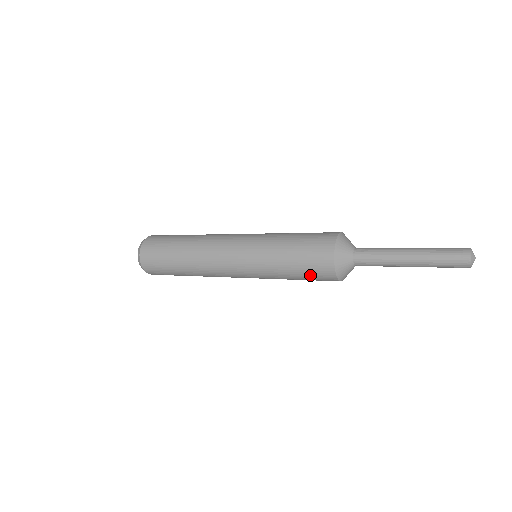
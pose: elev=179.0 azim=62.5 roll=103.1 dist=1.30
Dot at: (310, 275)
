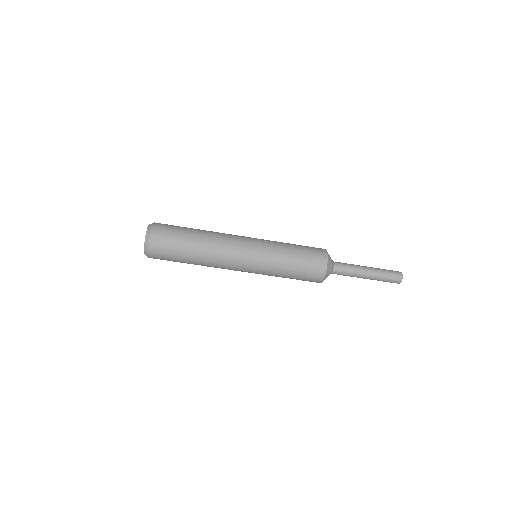
Dot at: (308, 252)
